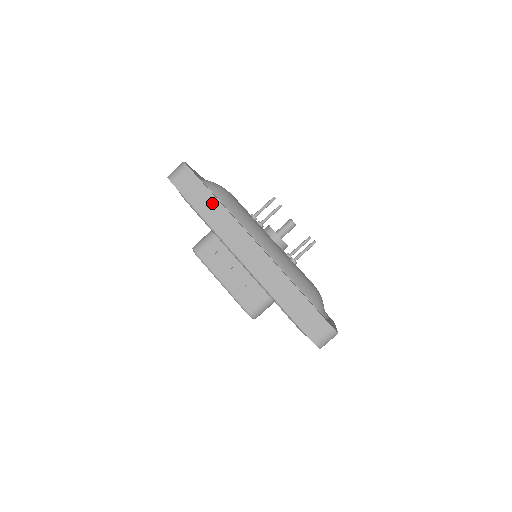
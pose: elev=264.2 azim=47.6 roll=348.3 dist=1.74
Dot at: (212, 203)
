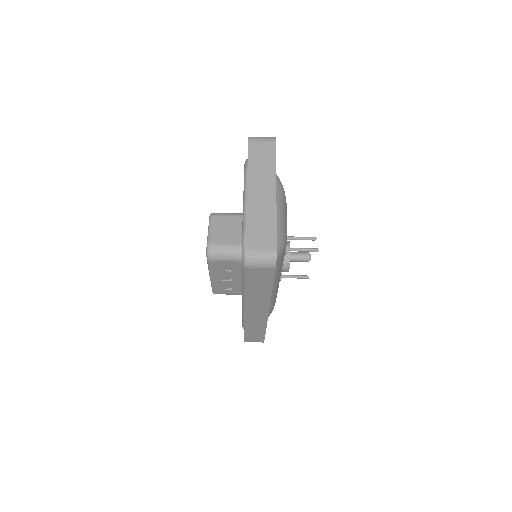
Dot at: (265, 290)
